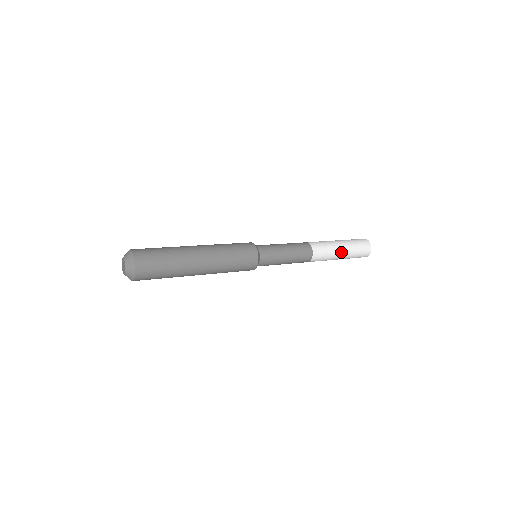
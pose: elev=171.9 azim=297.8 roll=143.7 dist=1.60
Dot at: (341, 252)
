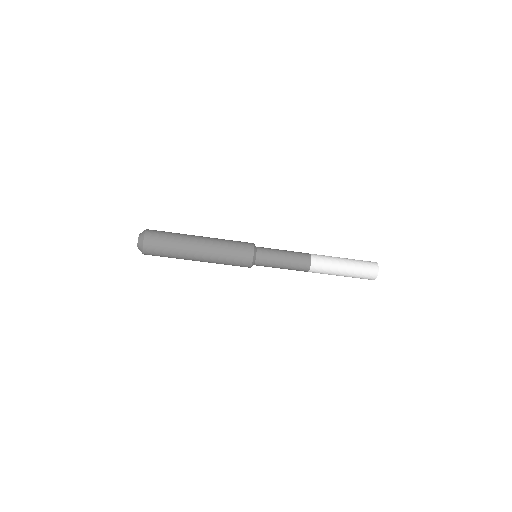
Dot at: (343, 264)
